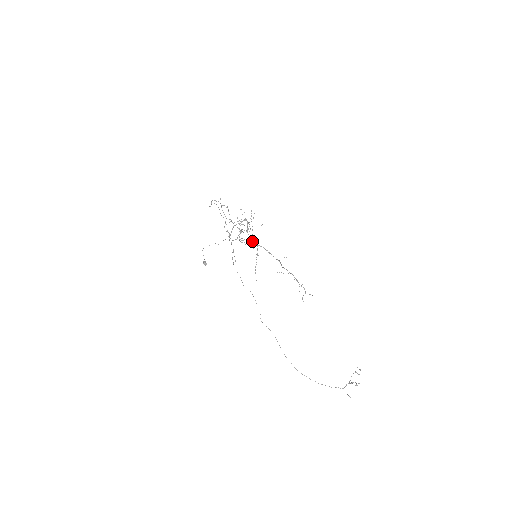
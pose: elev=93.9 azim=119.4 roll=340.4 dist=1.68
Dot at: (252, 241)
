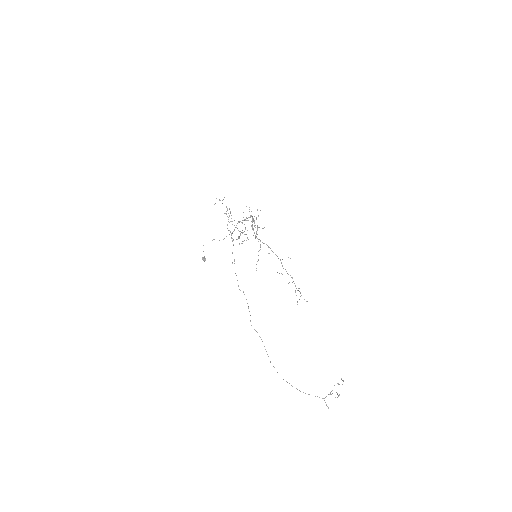
Dot at: (256, 237)
